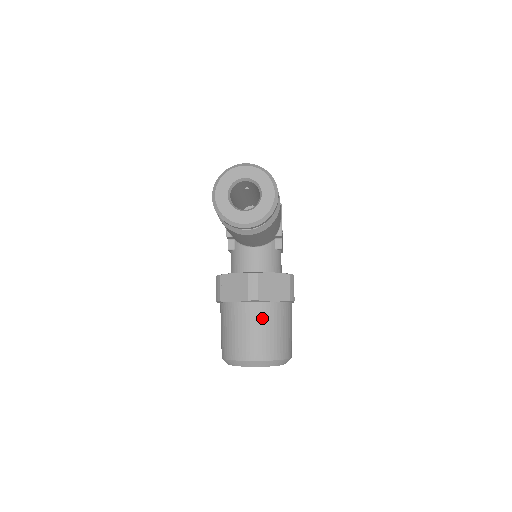
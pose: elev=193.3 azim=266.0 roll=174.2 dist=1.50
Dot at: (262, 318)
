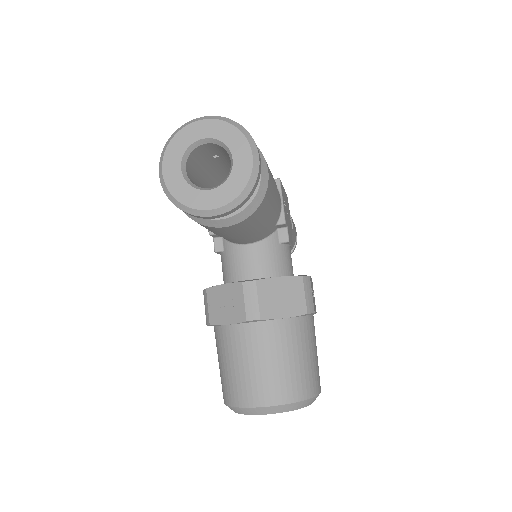
Dot at: (270, 344)
